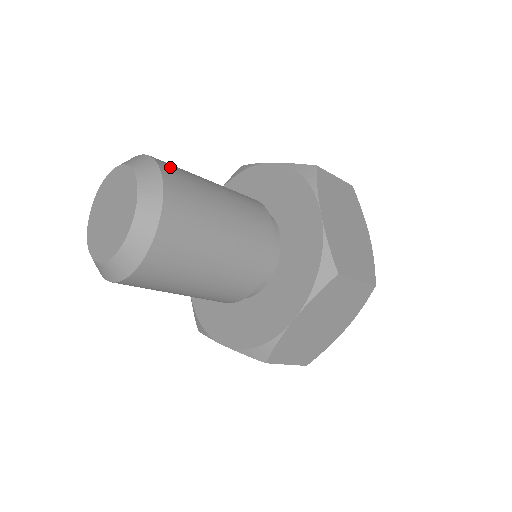
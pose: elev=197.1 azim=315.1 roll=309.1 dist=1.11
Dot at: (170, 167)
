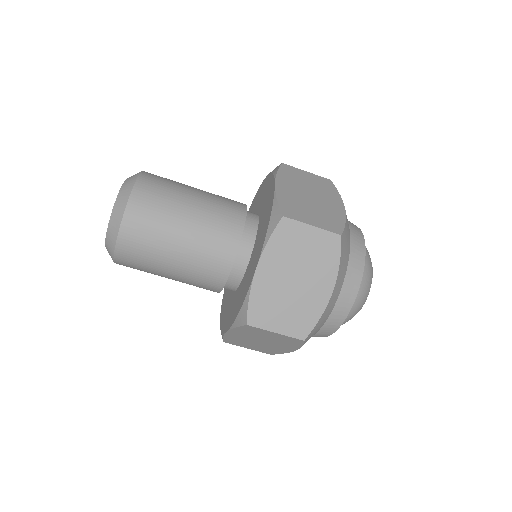
Dot at: occluded
